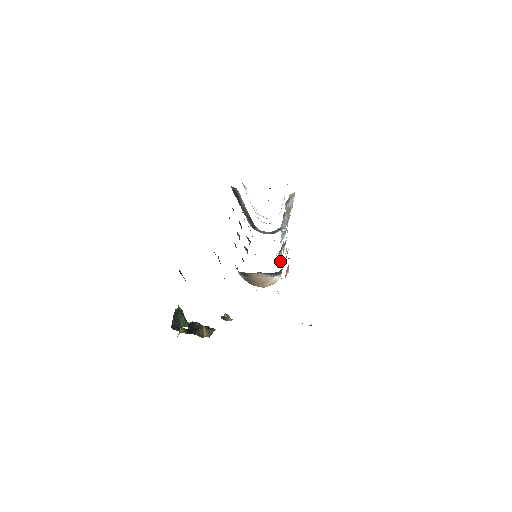
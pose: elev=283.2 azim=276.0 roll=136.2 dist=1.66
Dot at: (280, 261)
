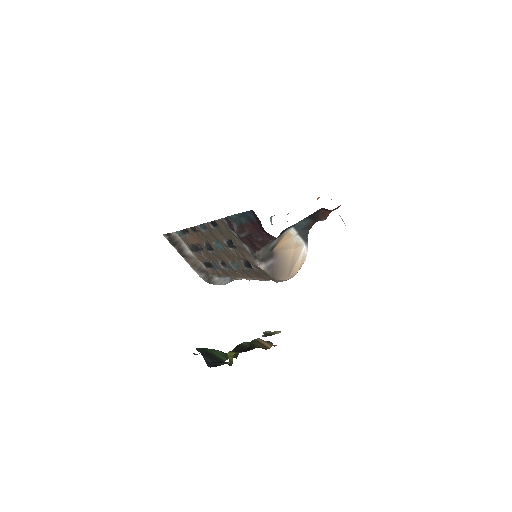
Dot at: occluded
